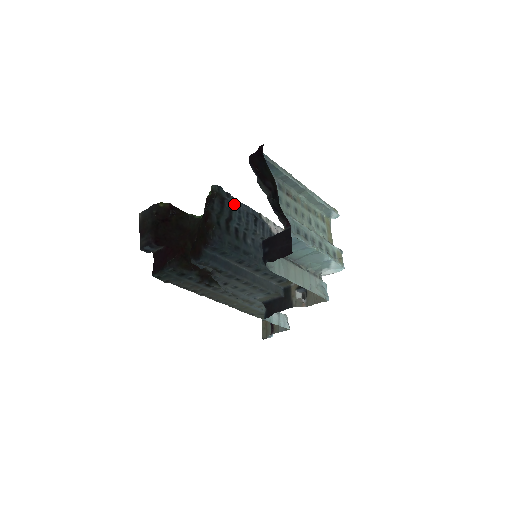
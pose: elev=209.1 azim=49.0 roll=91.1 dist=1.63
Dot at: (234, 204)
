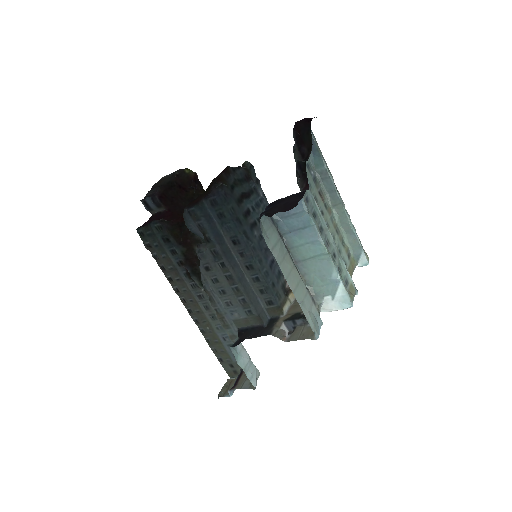
Dot at: (259, 192)
